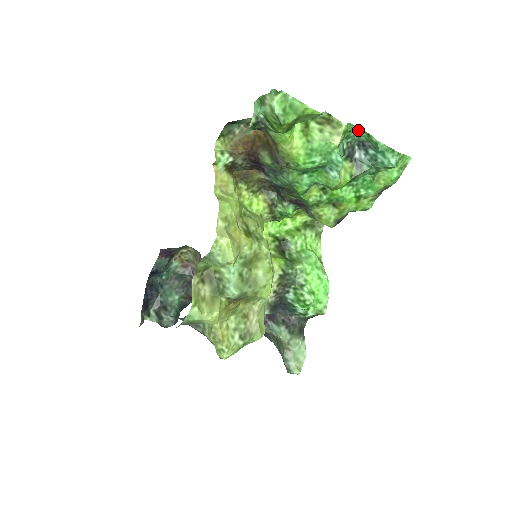
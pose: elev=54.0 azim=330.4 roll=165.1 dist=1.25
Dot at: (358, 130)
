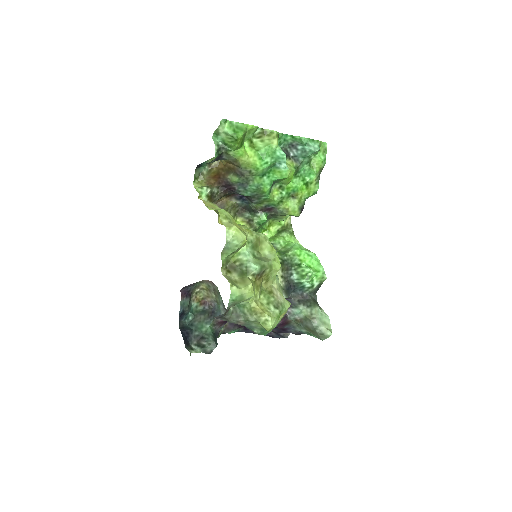
Dot at: (284, 136)
